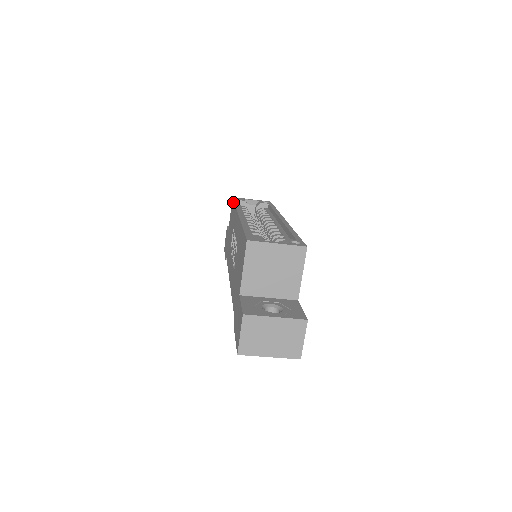
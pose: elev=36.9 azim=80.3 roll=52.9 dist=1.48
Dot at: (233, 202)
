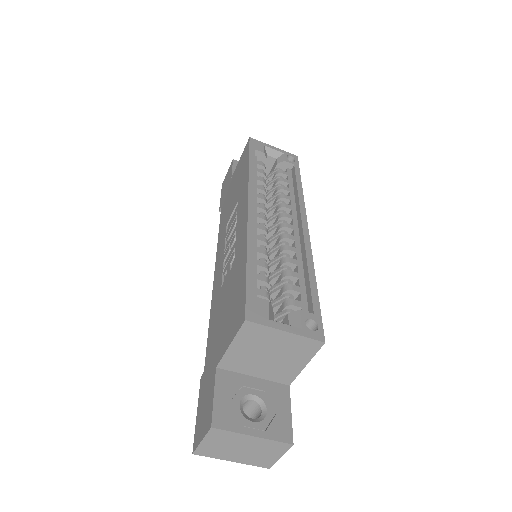
Dot at: (248, 153)
